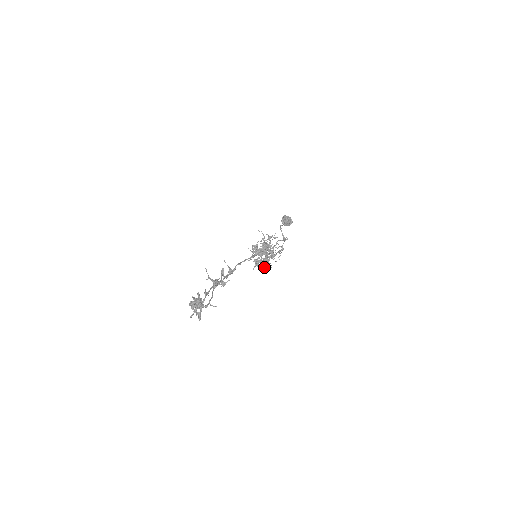
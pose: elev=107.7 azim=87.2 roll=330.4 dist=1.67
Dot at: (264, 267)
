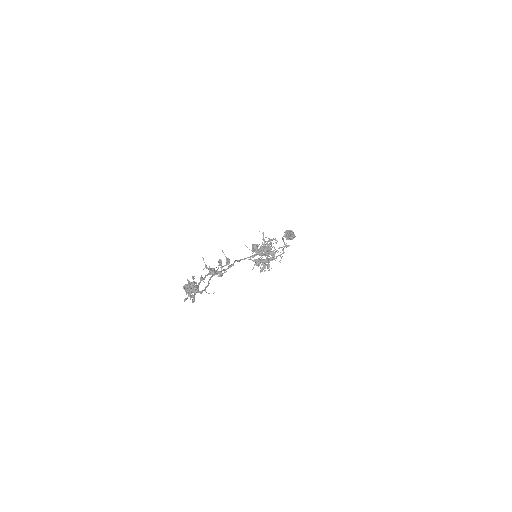
Dot at: (264, 266)
